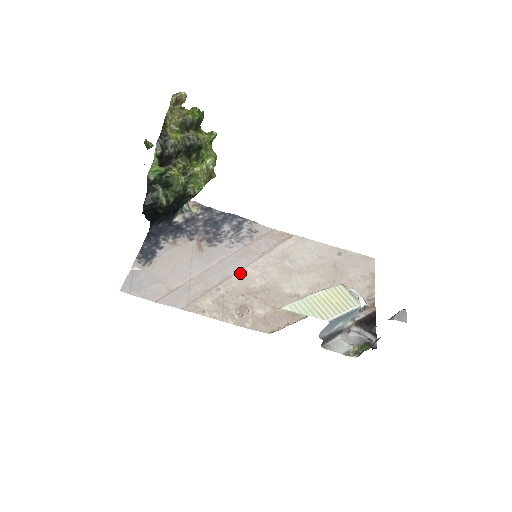
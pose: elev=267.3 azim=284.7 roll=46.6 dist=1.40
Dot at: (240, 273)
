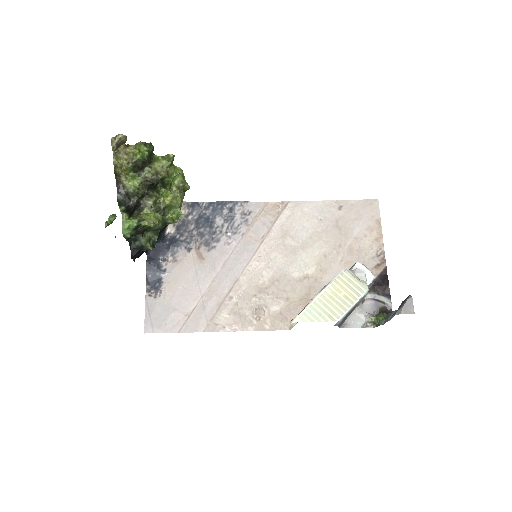
Dot at: (246, 271)
